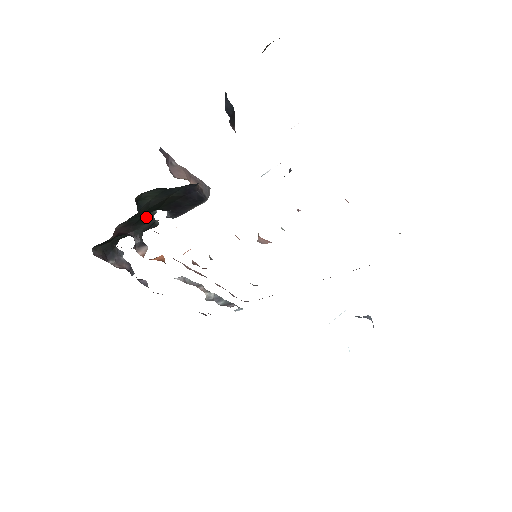
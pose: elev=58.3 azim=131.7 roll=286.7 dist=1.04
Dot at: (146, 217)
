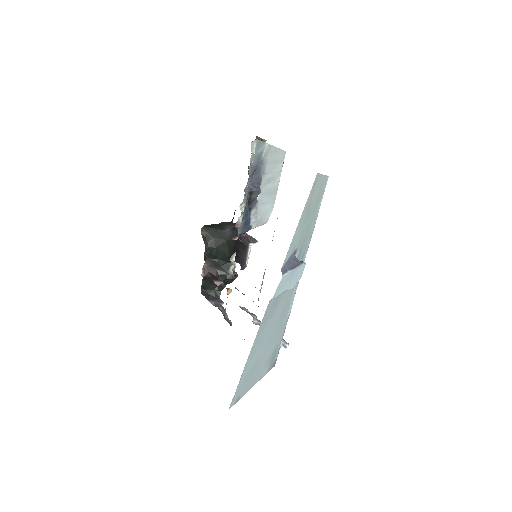
Dot at: (227, 267)
